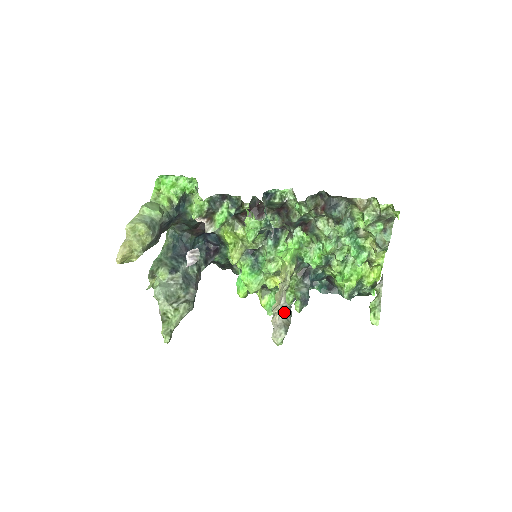
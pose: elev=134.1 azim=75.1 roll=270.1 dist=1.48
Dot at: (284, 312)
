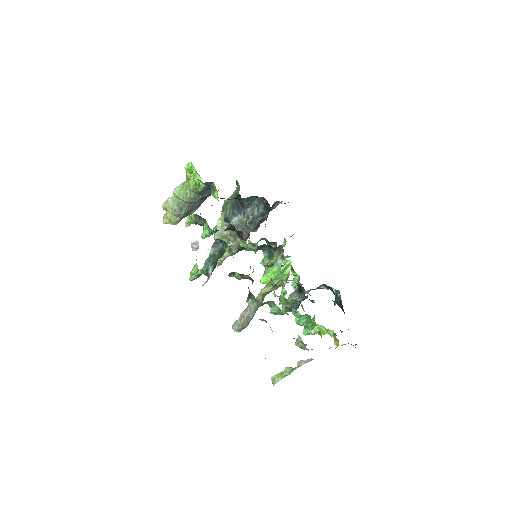
Dot at: (244, 317)
